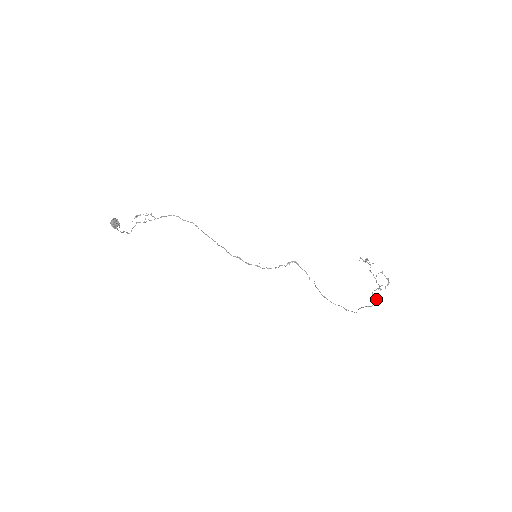
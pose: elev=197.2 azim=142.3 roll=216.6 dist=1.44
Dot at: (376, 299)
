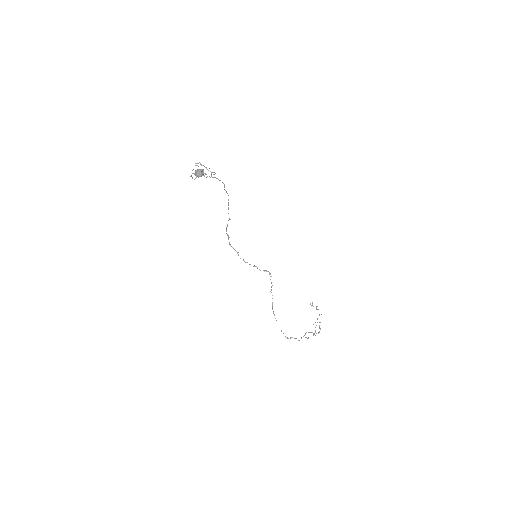
Dot at: occluded
